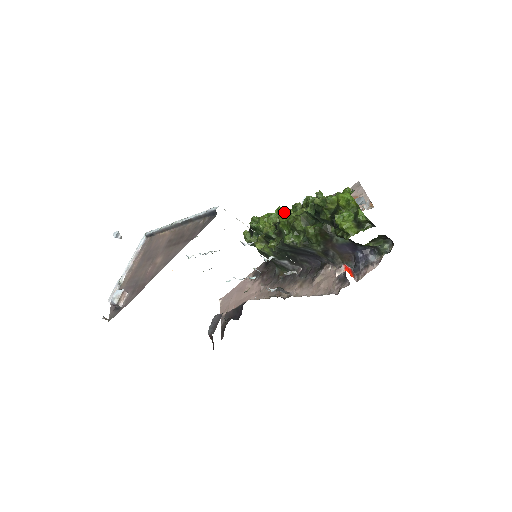
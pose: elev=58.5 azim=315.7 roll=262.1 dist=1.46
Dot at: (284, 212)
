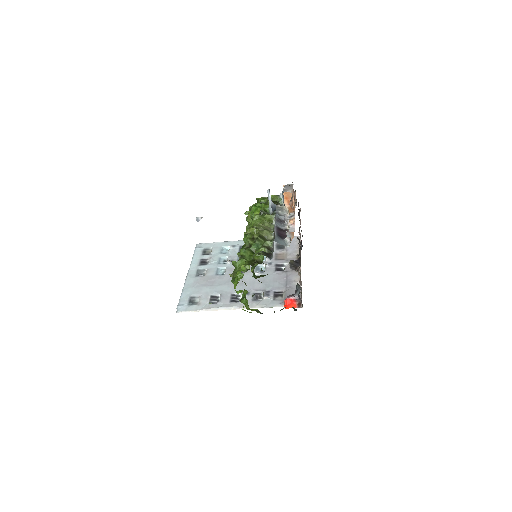
Dot at: occluded
